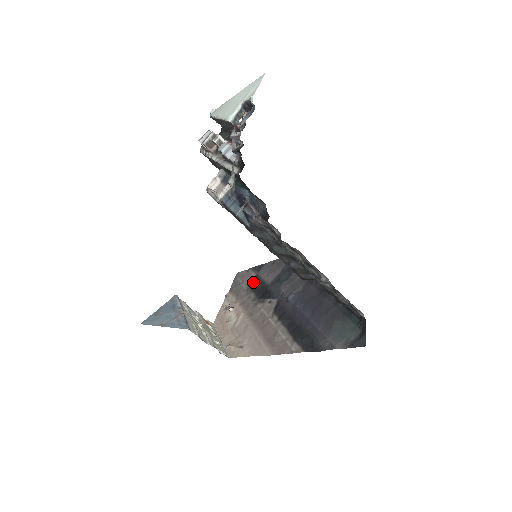
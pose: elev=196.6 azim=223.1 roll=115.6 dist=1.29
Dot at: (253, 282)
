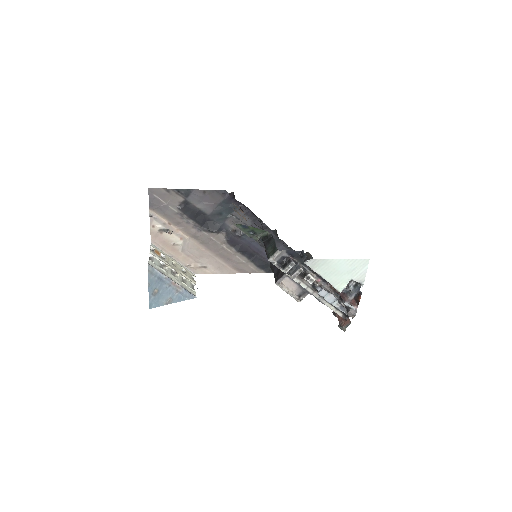
Dot at: (185, 208)
